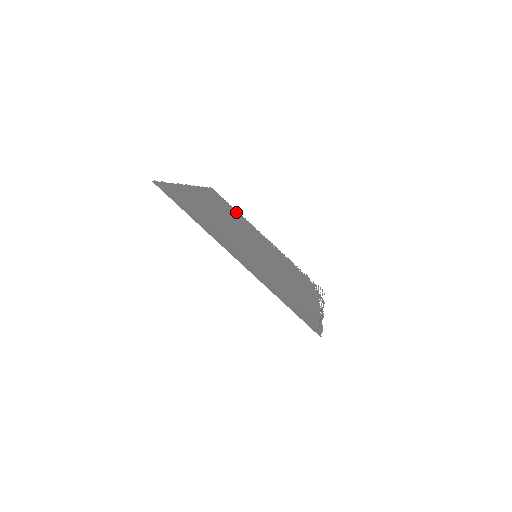
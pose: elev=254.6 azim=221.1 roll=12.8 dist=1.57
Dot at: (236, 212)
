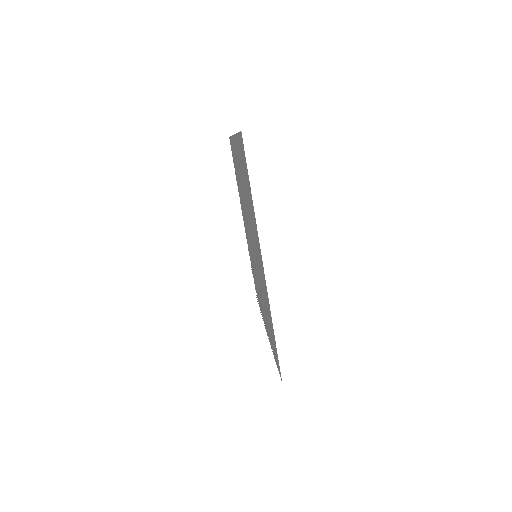
Dot at: occluded
